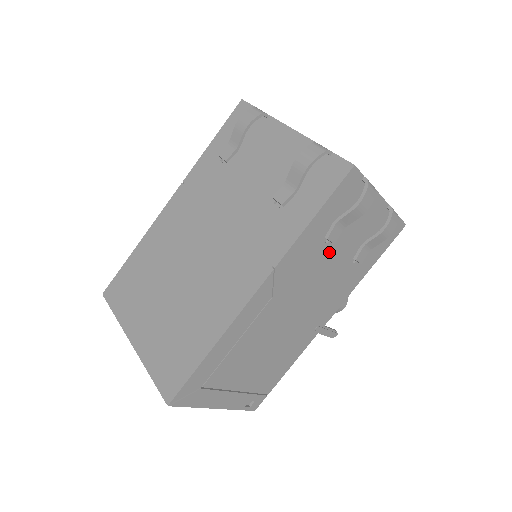
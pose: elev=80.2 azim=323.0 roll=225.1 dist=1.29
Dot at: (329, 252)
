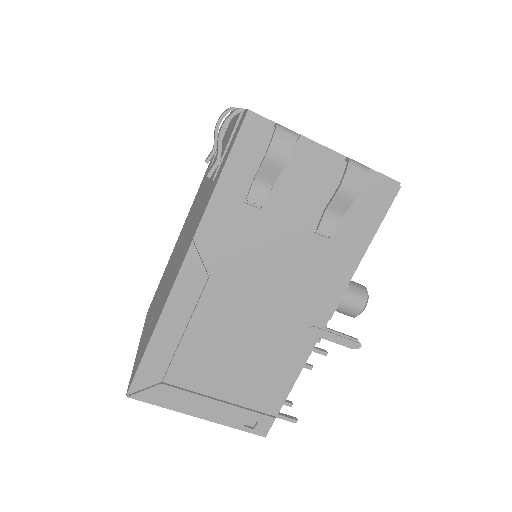
Dot at: (272, 221)
